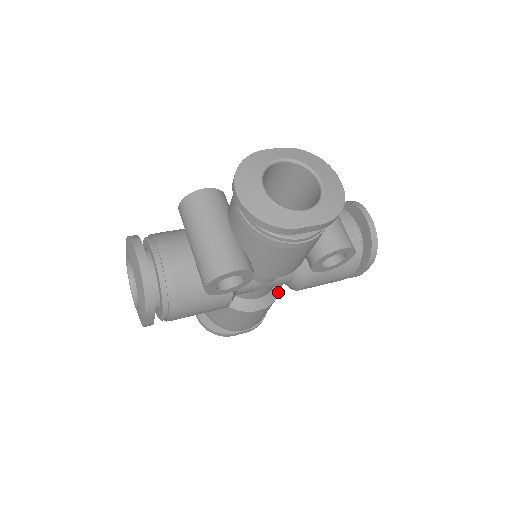
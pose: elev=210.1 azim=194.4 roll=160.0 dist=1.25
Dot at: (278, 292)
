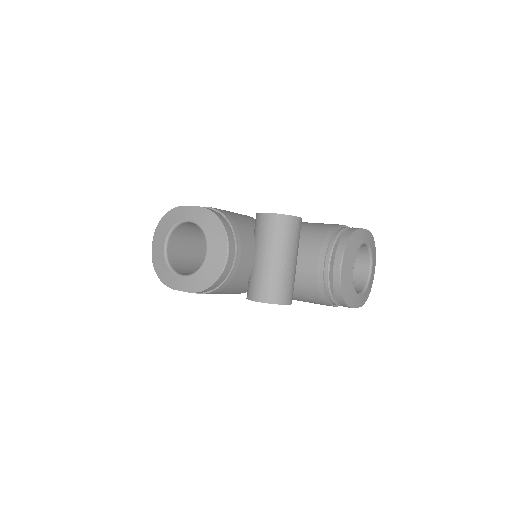
Dot at: occluded
